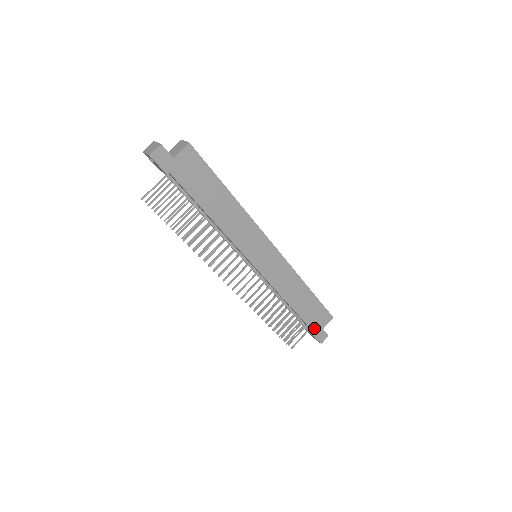
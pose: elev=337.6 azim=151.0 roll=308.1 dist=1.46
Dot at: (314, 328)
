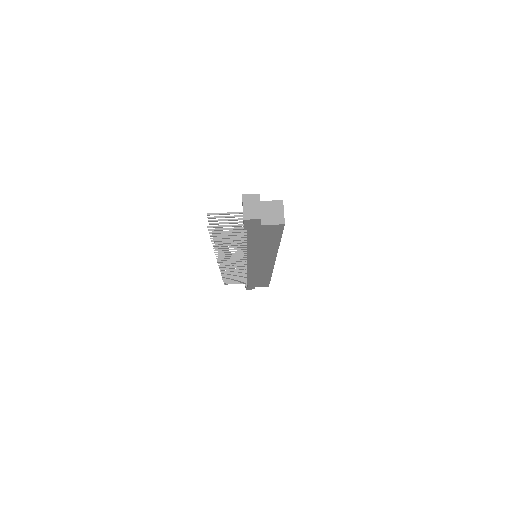
Dot at: (250, 286)
